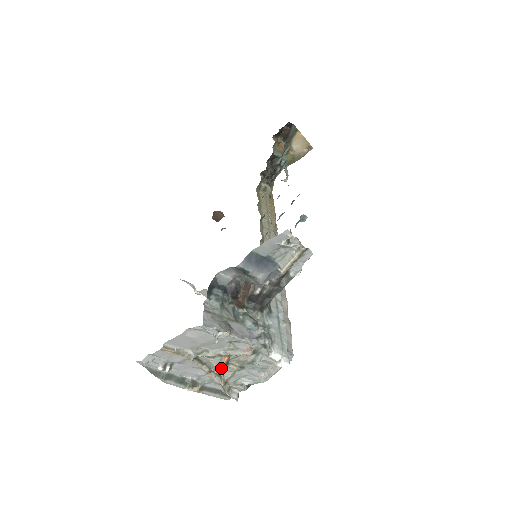
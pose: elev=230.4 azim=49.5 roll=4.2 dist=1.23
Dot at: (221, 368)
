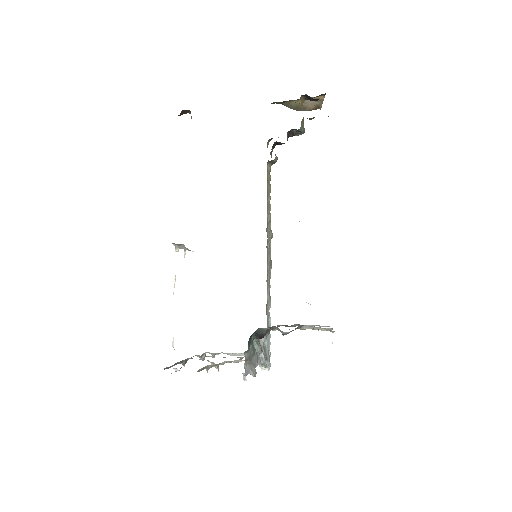
Dot at: occluded
